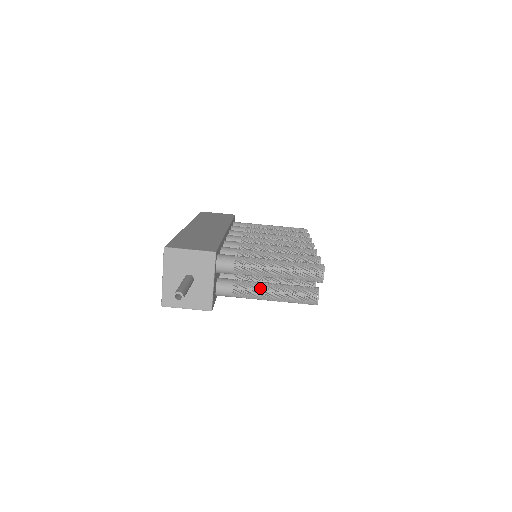
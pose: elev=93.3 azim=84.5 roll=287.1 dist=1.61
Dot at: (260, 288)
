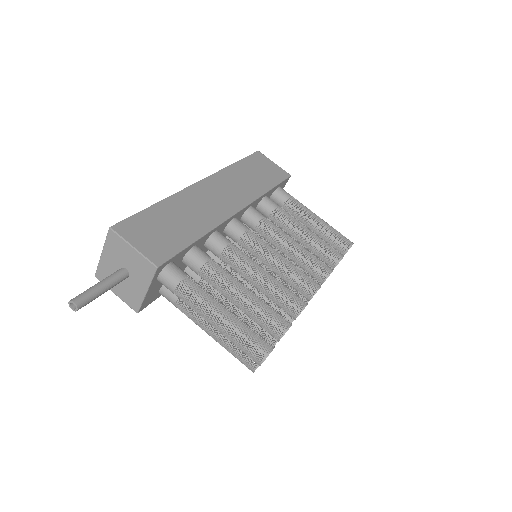
Dot at: (203, 319)
